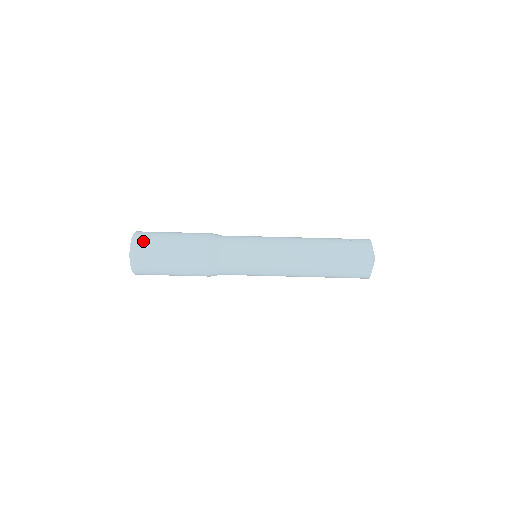
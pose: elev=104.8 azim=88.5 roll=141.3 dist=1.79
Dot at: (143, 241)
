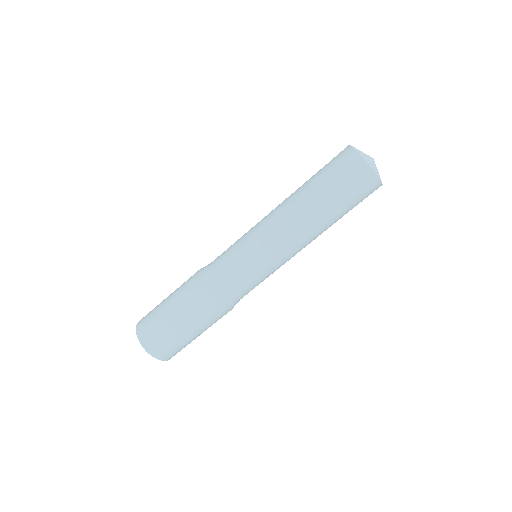
Dot at: (159, 346)
